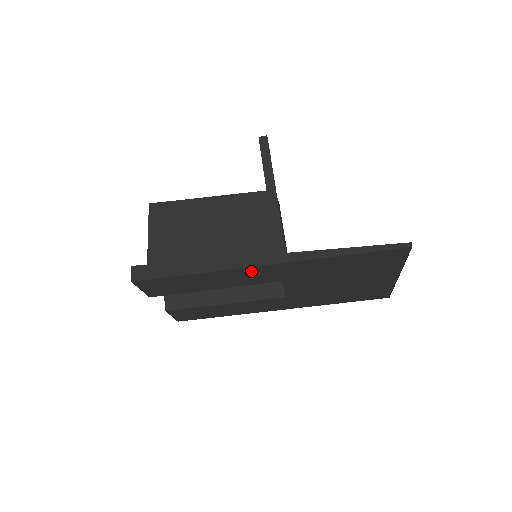
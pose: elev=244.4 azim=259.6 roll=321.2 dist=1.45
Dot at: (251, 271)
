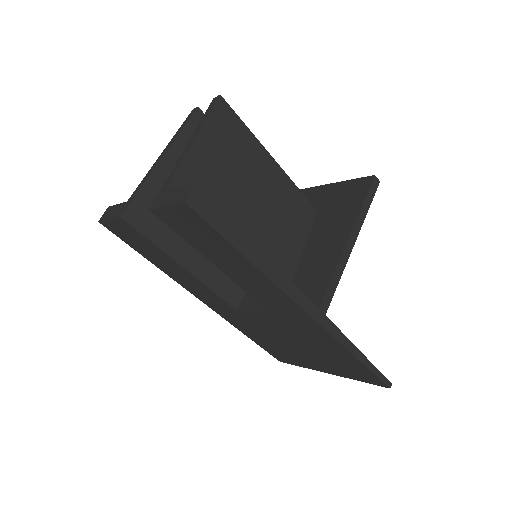
Dot at: (284, 300)
